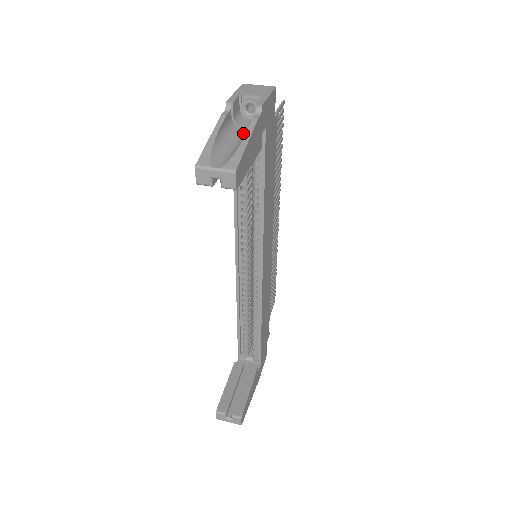
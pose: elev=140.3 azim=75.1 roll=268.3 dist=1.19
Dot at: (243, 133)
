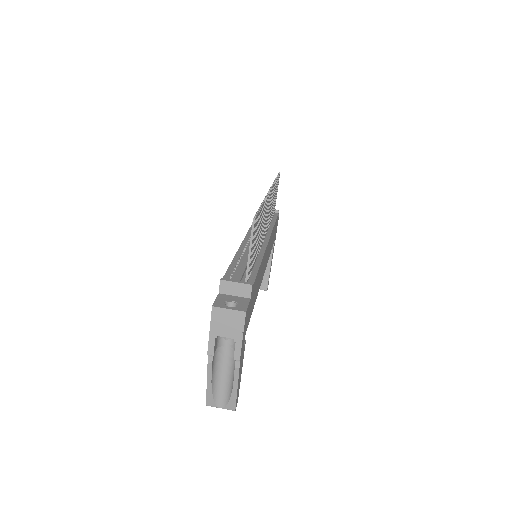
Dot at: (229, 354)
